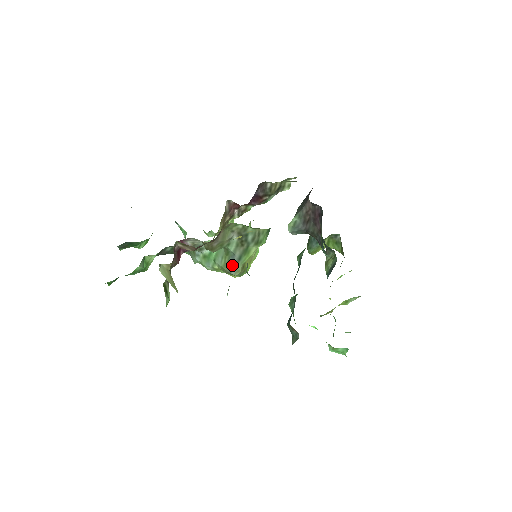
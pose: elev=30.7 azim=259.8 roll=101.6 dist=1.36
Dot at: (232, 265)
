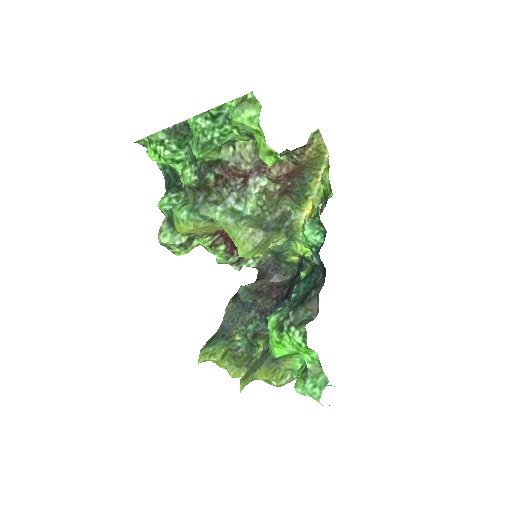
Dot at: (267, 227)
